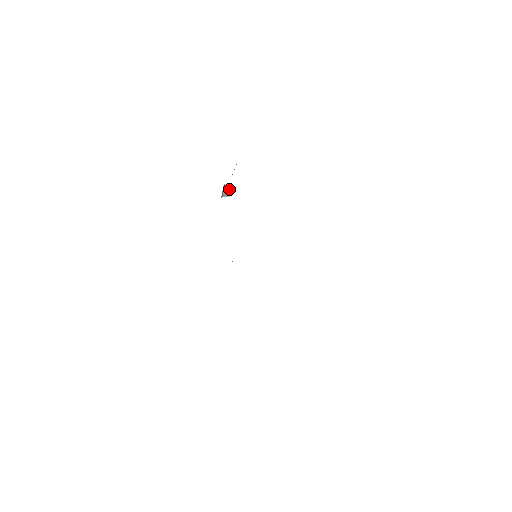
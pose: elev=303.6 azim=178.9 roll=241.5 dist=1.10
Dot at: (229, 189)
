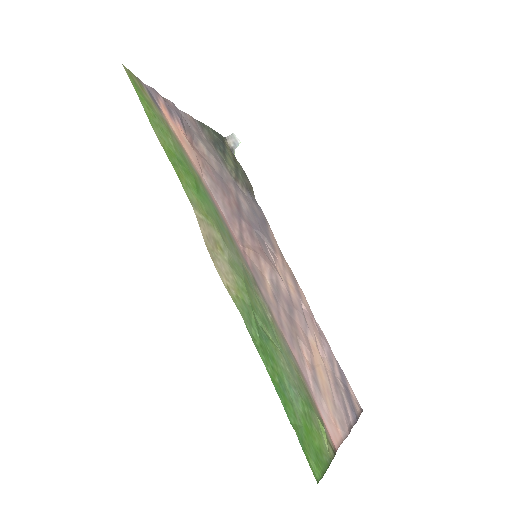
Dot at: (234, 136)
